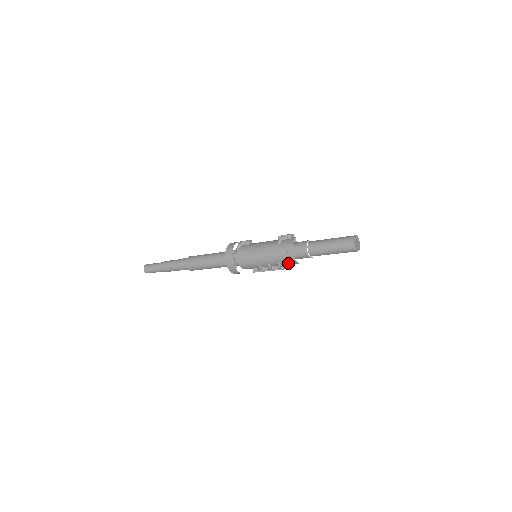
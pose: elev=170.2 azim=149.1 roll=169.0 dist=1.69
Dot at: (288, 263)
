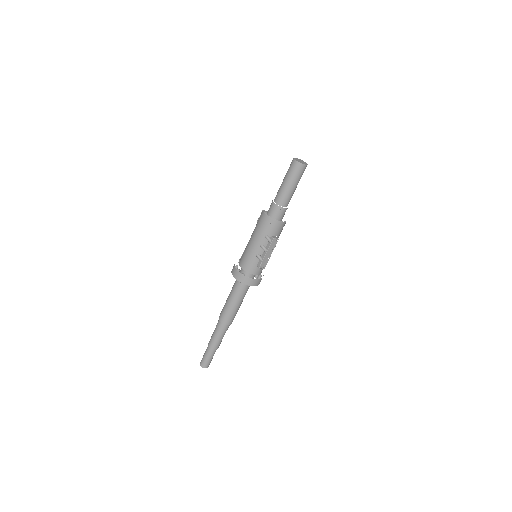
Dot at: (270, 228)
